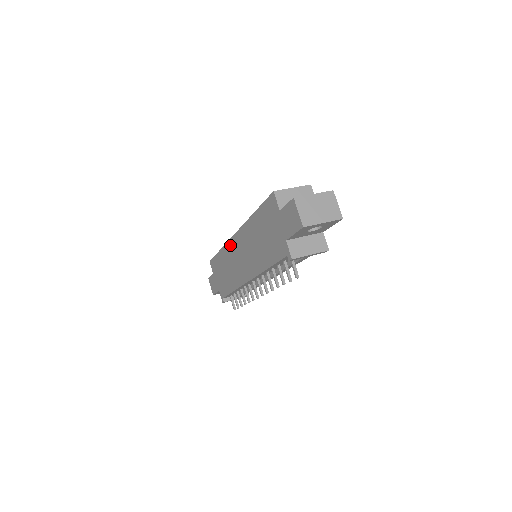
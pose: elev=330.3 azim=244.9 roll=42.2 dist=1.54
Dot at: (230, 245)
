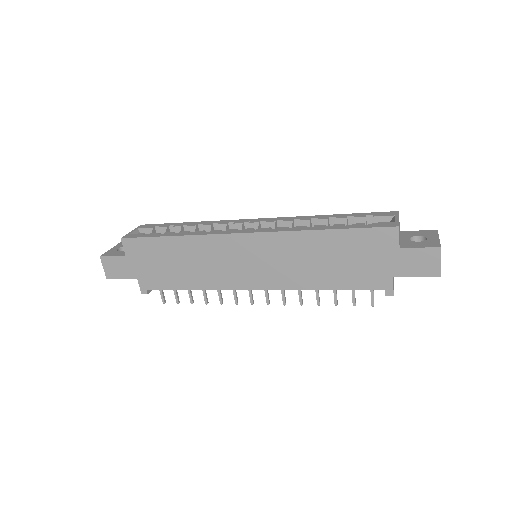
Dot at: (222, 240)
